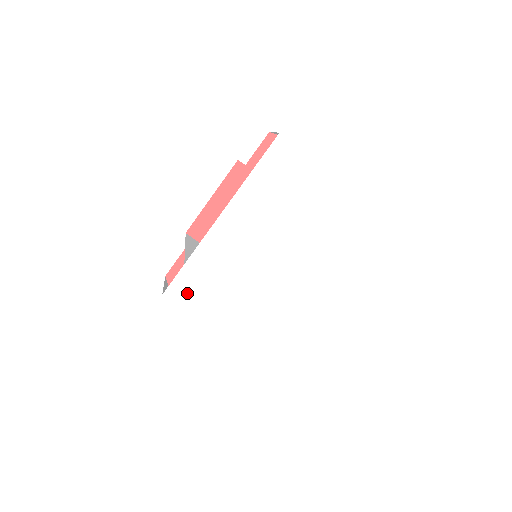
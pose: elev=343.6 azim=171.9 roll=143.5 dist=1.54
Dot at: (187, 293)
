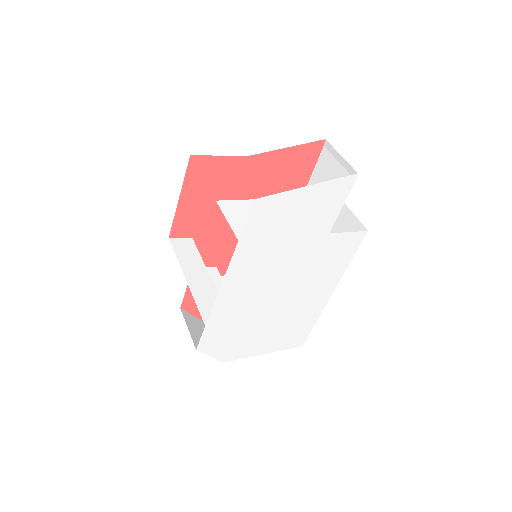
Dot at: (217, 338)
